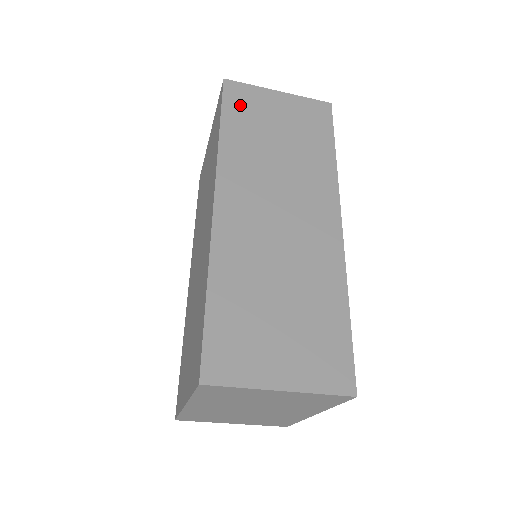
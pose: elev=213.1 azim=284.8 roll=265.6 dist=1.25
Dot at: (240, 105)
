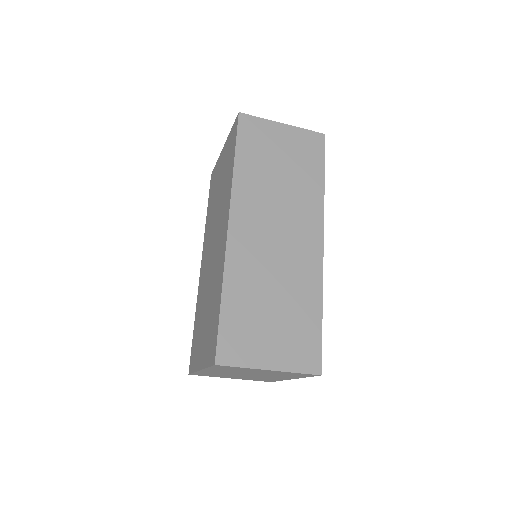
Dot at: (251, 138)
